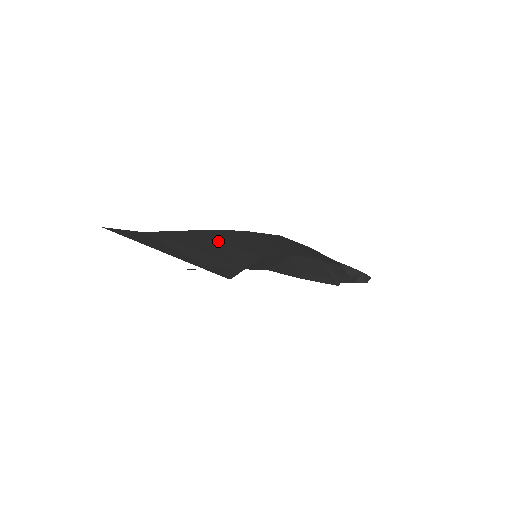
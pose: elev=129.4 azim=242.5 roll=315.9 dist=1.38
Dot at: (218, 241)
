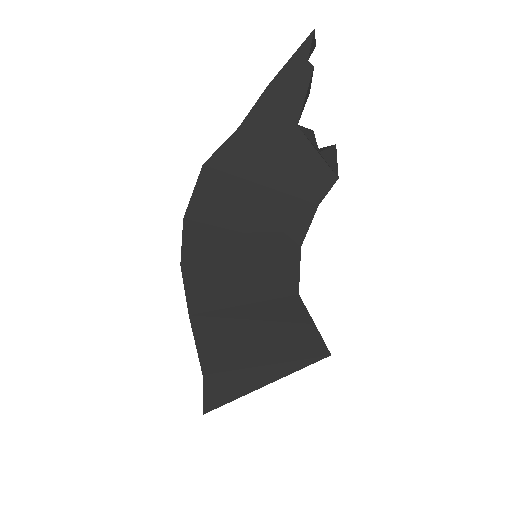
Dot at: (236, 307)
